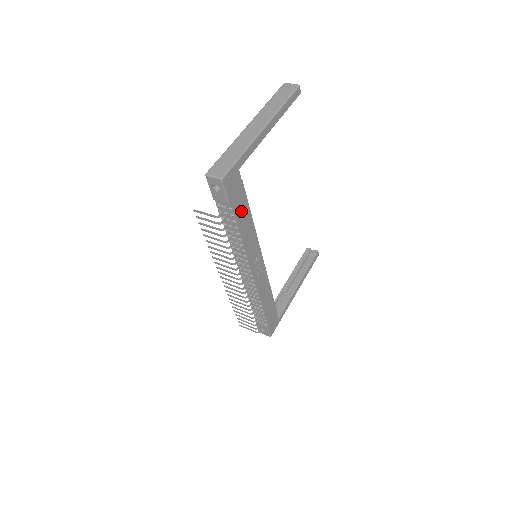
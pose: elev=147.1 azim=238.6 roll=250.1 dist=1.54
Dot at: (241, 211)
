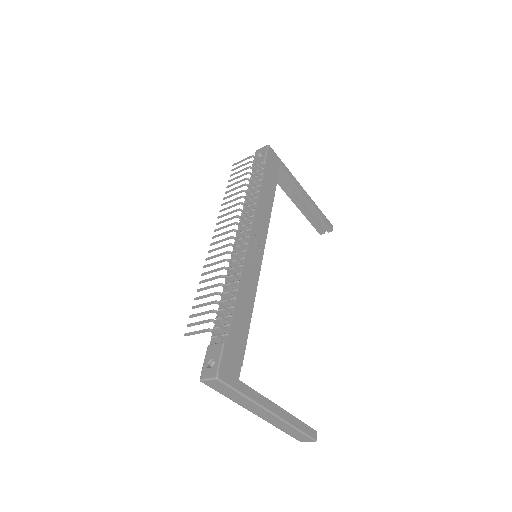
Dot at: (268, 183)
